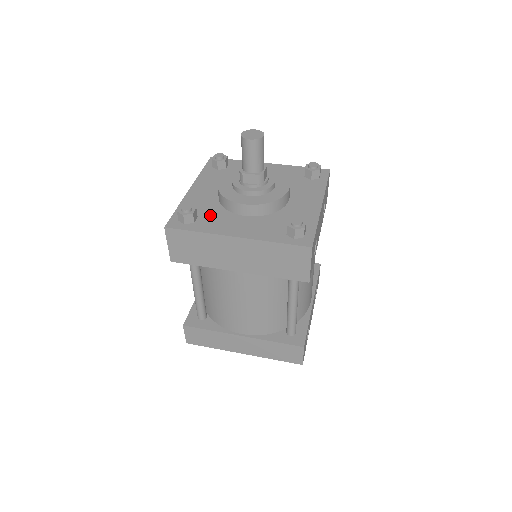
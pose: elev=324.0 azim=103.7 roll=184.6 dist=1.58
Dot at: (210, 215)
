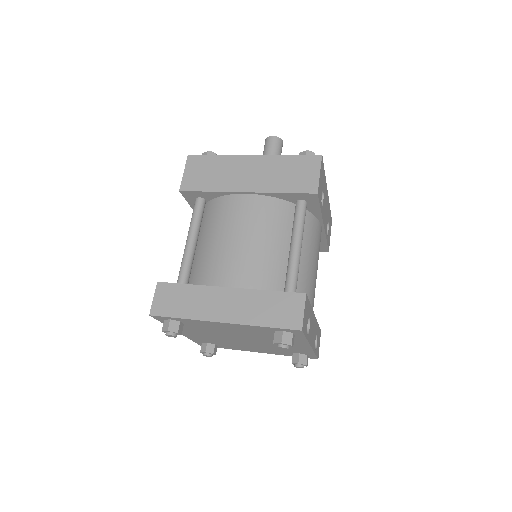
Dot at: occluded
